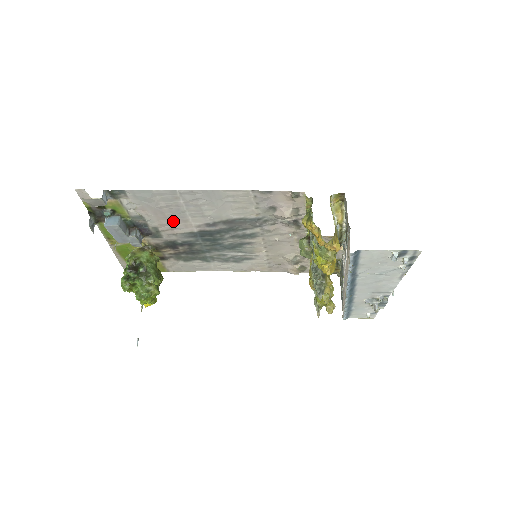
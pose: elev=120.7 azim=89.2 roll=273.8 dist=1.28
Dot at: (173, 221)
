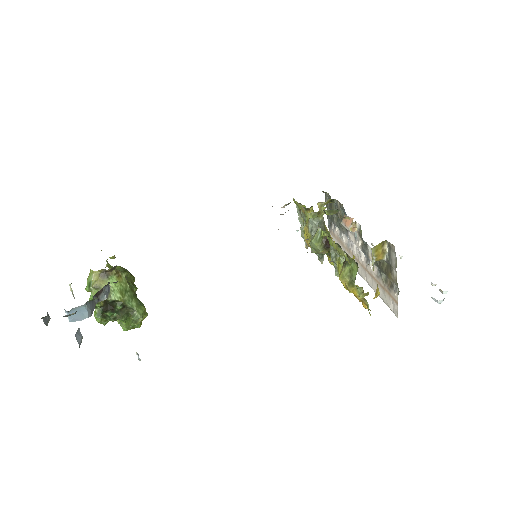
Dot at: occluded
